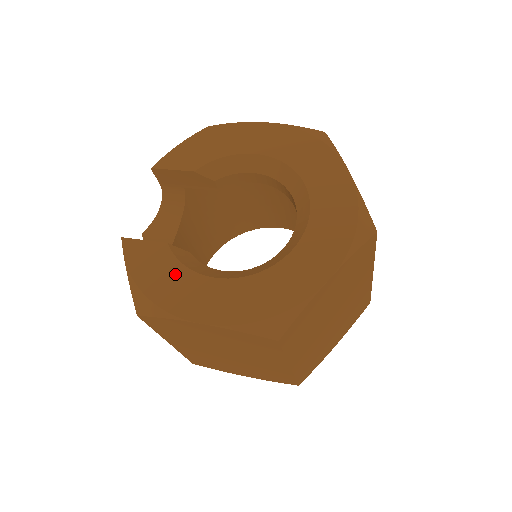
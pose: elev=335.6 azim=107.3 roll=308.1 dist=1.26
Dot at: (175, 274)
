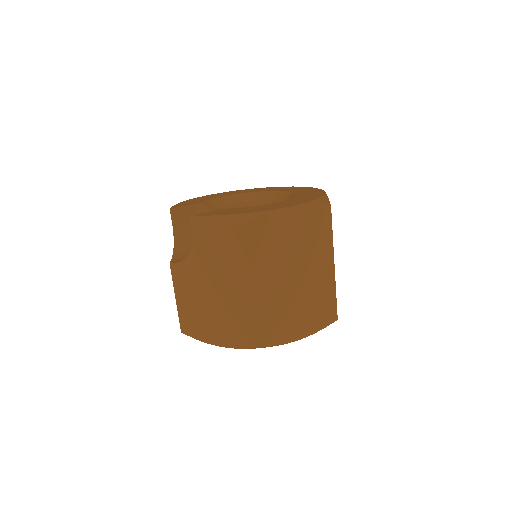
Dot at: (247, 208)
